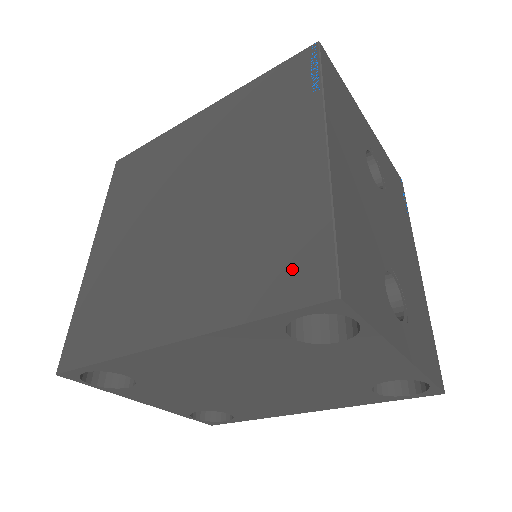
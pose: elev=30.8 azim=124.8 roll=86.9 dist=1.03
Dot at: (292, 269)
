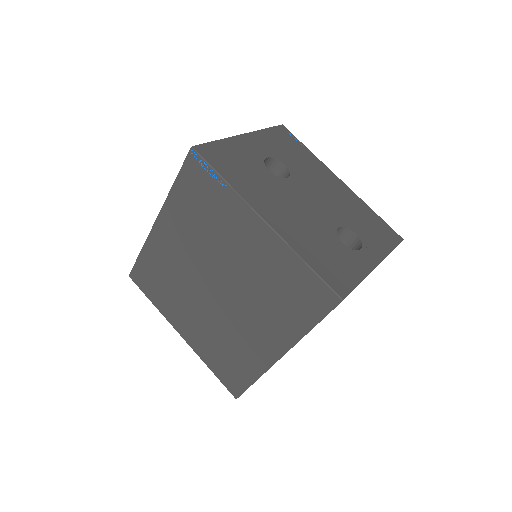
Dot at: (309, 297)
